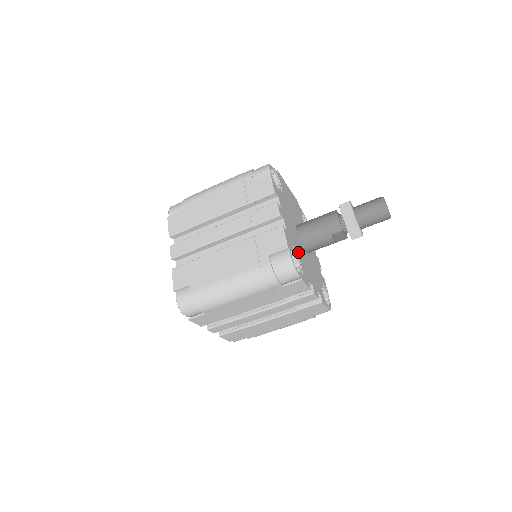
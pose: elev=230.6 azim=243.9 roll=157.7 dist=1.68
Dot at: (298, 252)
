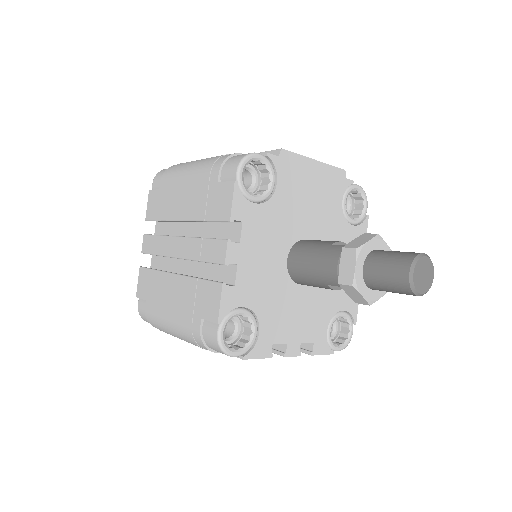
Dot at: (264, 305)
